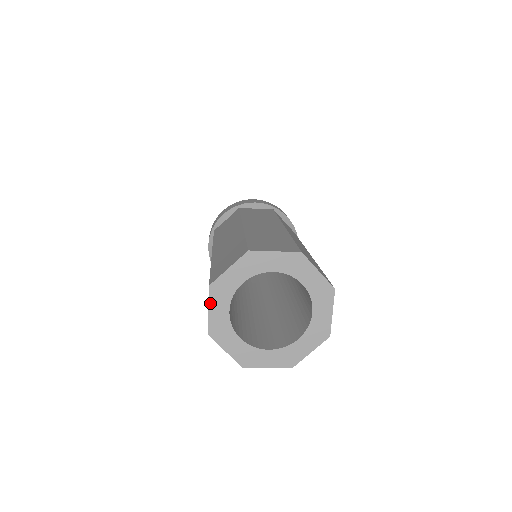
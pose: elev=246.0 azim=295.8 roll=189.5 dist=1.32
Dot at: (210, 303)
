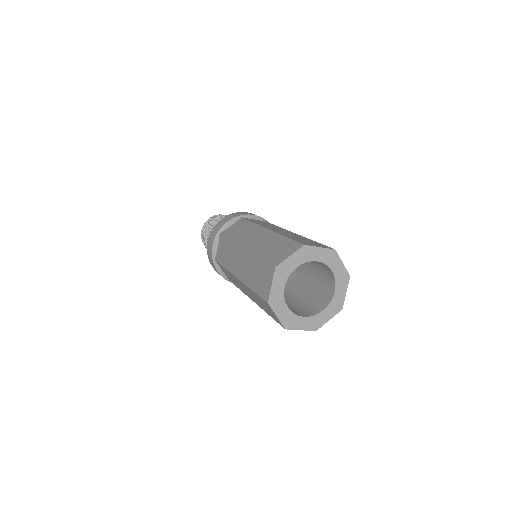
Dot at: (274, 280)
